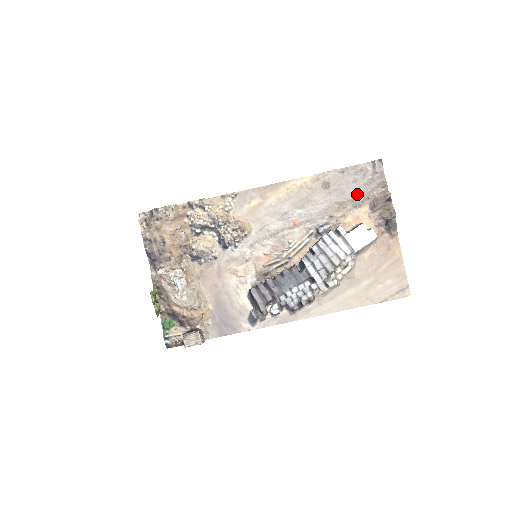
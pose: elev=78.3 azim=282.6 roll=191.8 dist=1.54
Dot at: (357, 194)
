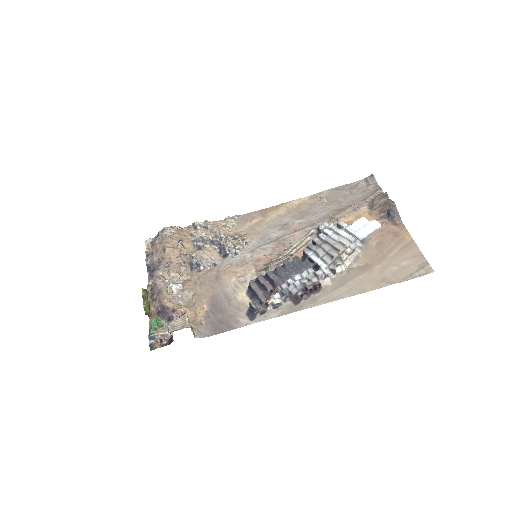
Dot at: (354, 201)
